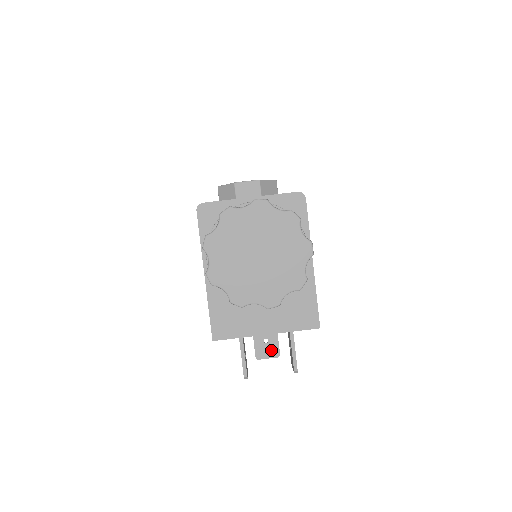
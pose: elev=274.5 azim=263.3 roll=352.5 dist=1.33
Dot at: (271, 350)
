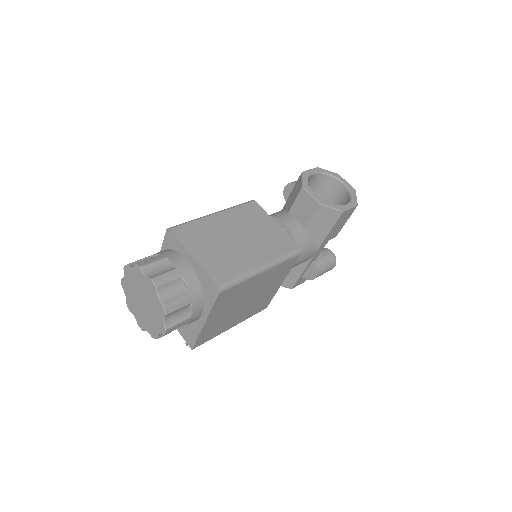
Dot at: occluded
